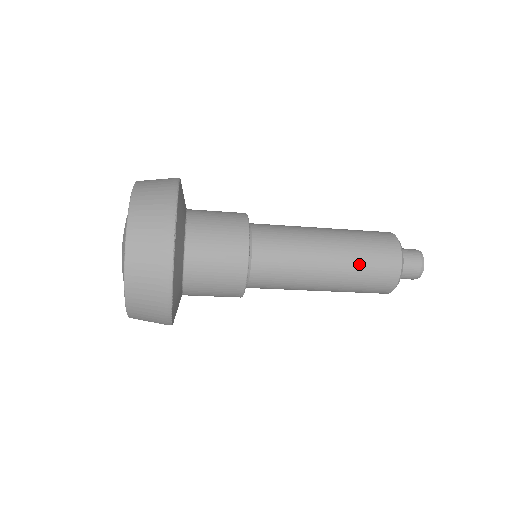
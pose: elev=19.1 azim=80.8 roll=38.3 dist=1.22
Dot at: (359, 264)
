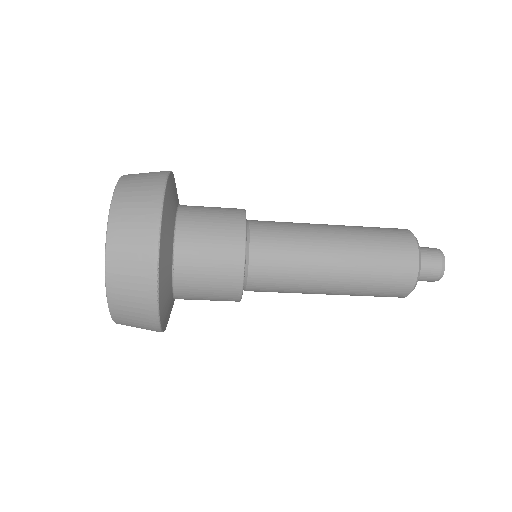
Dot at: (366, 285)
